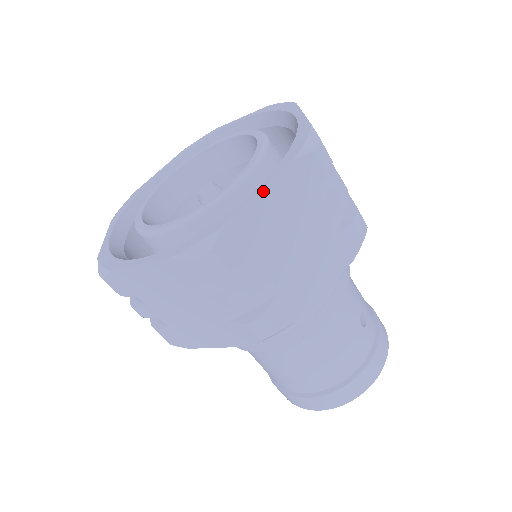
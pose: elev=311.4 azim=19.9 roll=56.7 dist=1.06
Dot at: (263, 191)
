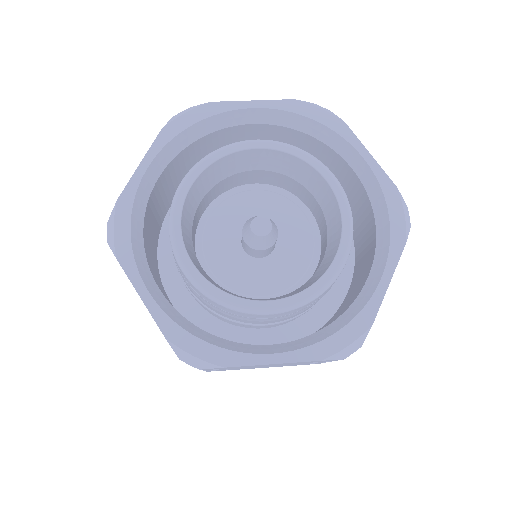
Dot at: occluded
